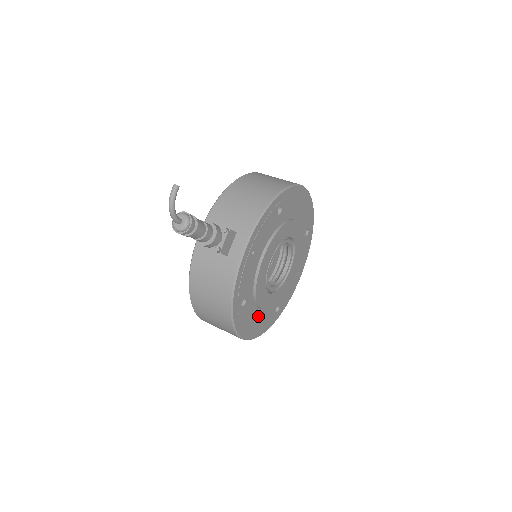
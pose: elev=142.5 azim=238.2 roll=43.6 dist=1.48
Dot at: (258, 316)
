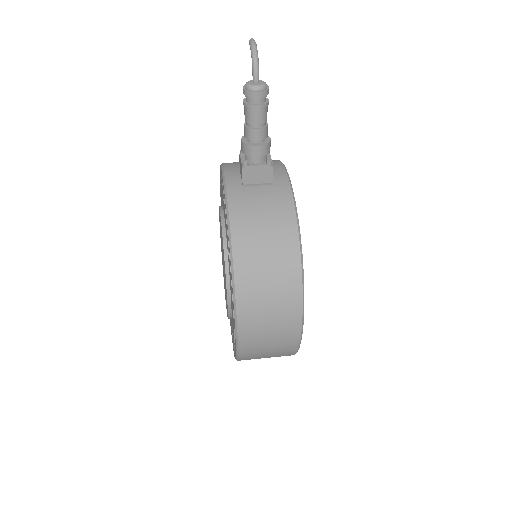
Dot at: occluded
